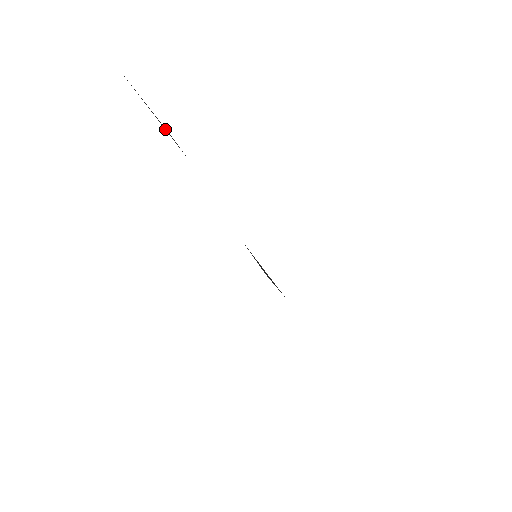
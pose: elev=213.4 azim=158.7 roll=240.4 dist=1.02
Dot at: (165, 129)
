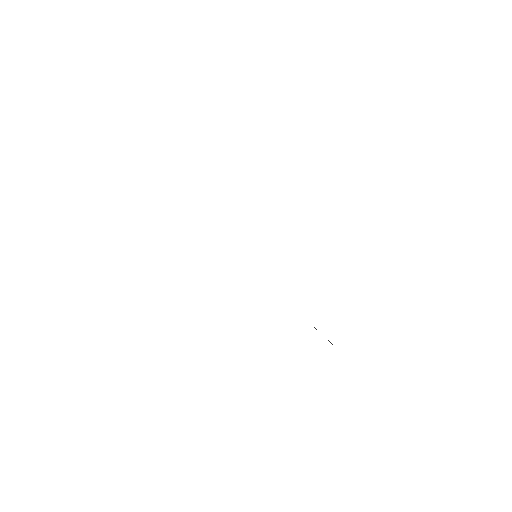
Dot at: occluded
